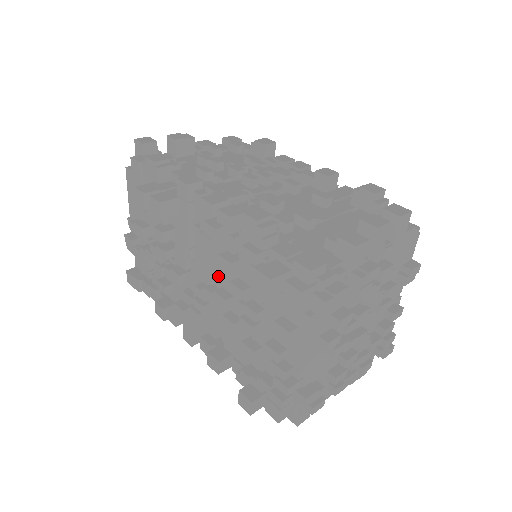
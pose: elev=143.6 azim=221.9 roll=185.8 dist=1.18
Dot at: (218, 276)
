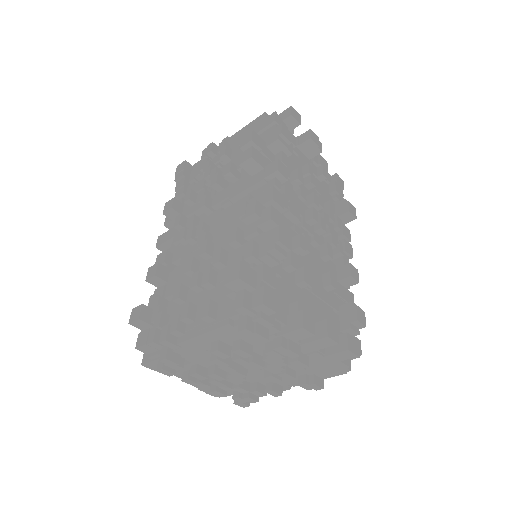
Dot at: (221, 236)
